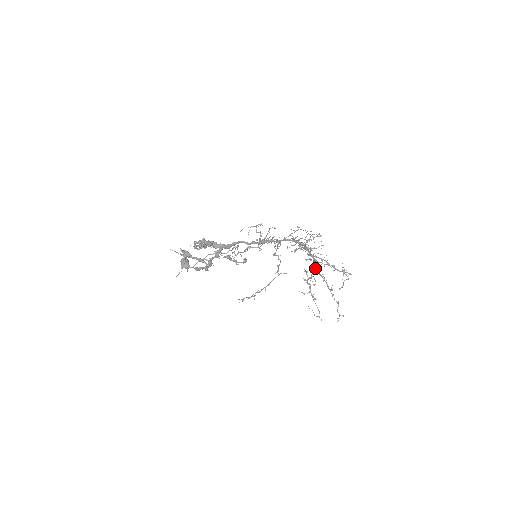
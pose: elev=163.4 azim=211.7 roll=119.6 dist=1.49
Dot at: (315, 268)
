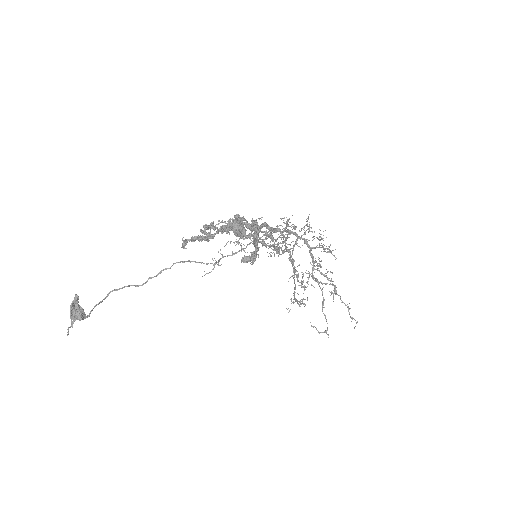
Dot at: (319, 265)
